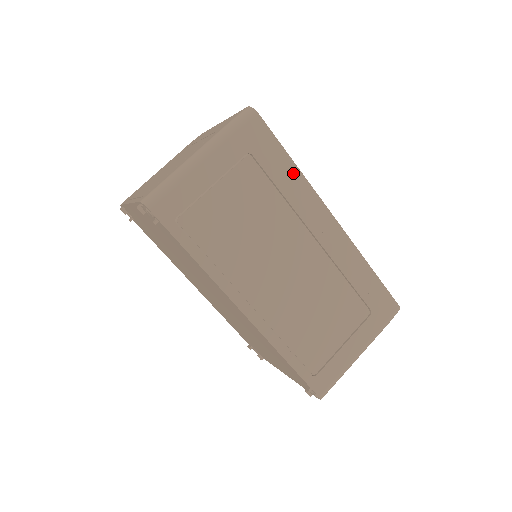
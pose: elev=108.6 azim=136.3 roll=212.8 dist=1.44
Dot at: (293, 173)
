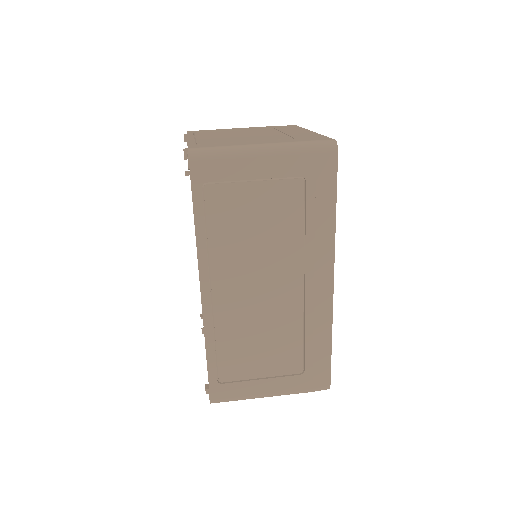
Dot at: (328, 220)
